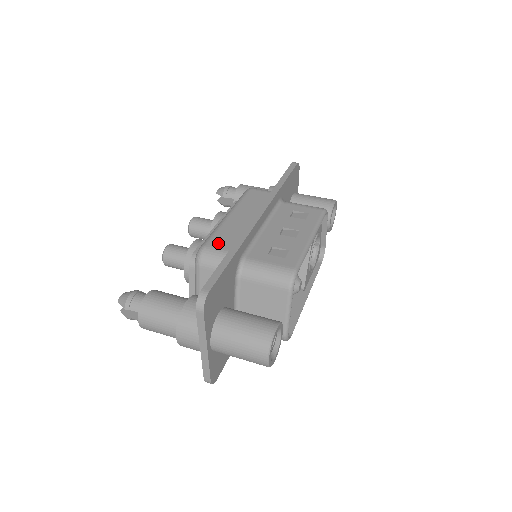
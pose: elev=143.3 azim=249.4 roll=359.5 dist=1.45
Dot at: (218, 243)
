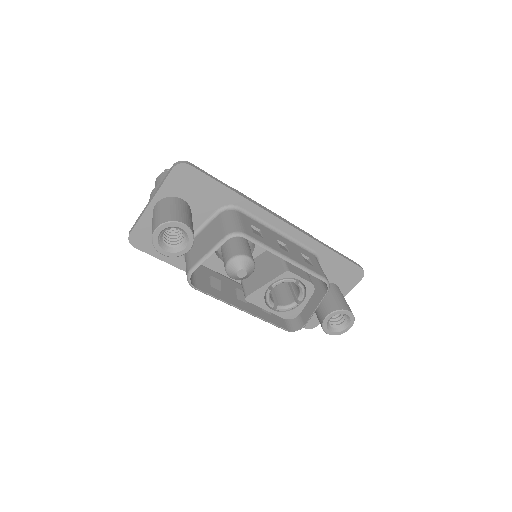
Dot at: occluded
